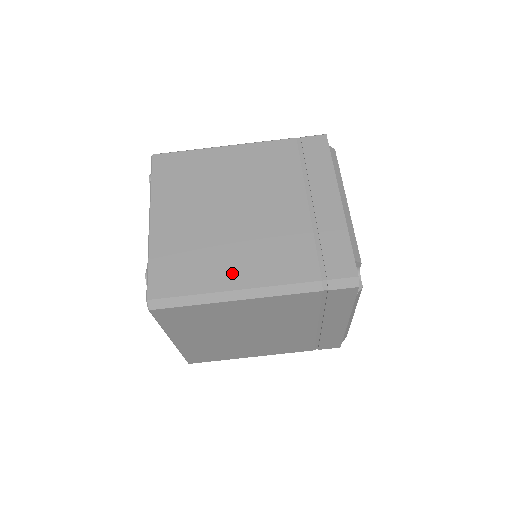
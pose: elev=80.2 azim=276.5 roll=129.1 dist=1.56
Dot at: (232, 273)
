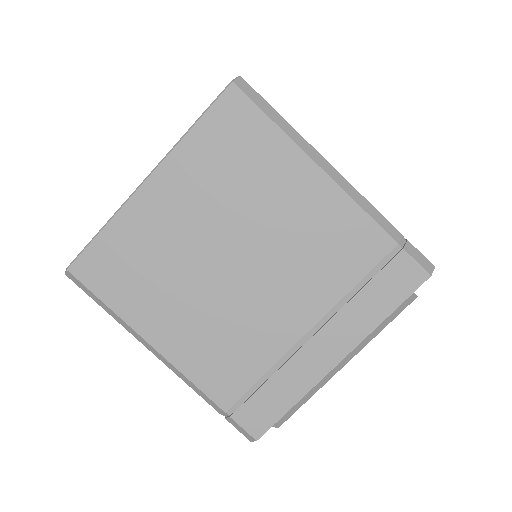
Dot at: occluded
